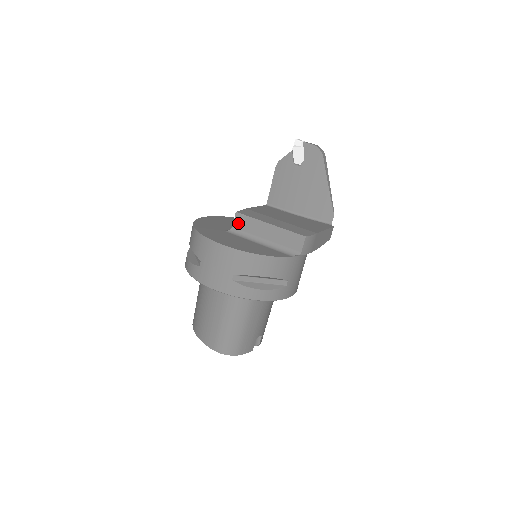
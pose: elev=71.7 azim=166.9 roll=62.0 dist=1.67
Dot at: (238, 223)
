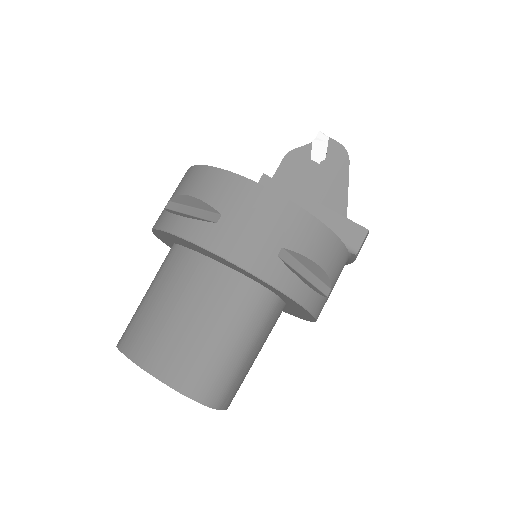
Dot at: occluded
